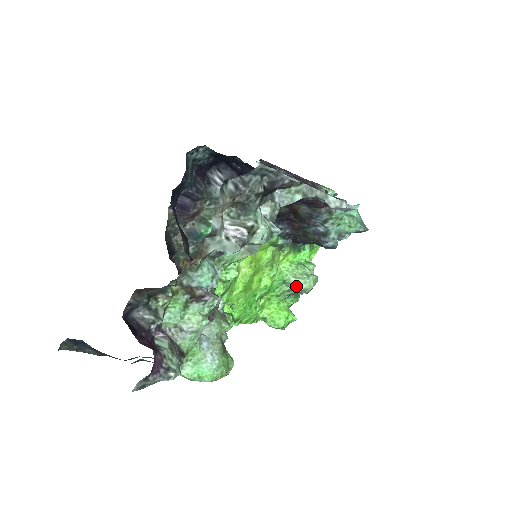
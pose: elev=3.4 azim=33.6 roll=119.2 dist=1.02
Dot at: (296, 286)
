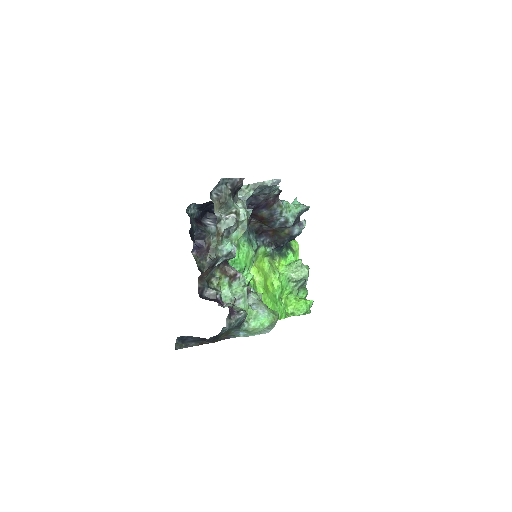
Dot at: (297, 277)
